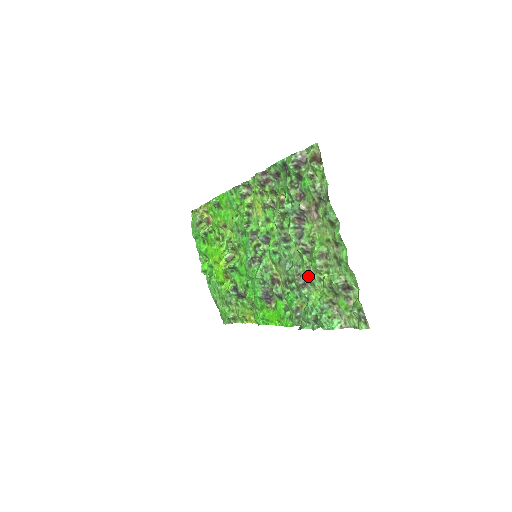
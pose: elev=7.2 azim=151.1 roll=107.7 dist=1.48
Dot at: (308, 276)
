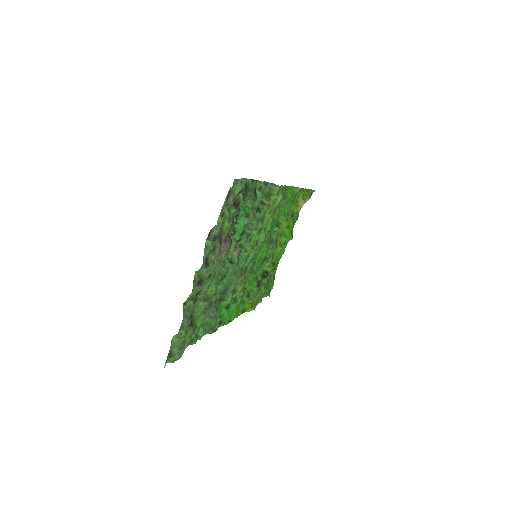
Dot at: (214, 296)
